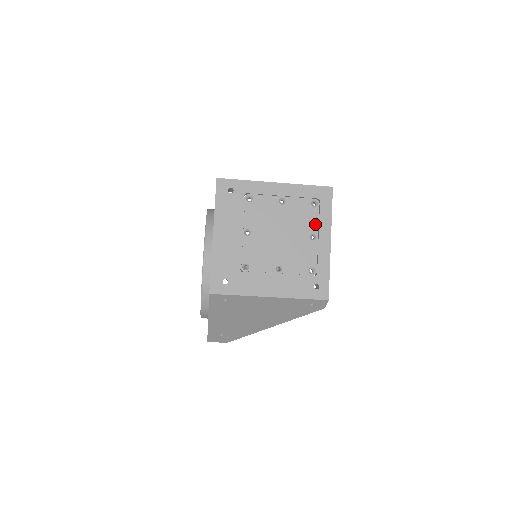
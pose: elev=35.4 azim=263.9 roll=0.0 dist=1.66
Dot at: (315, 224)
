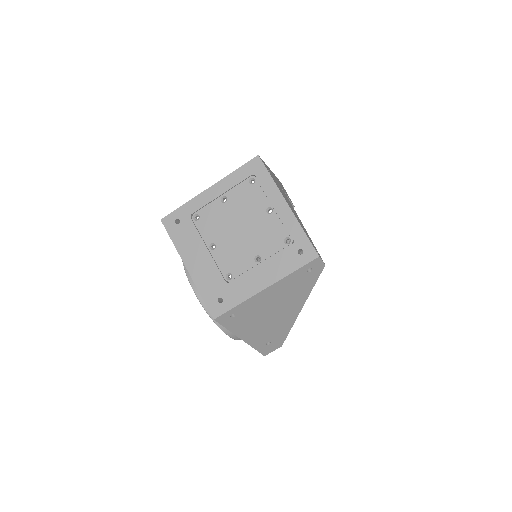
Dot at: (264, 198)
